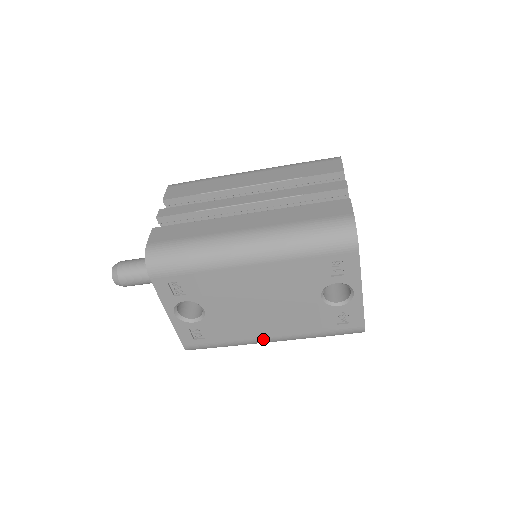
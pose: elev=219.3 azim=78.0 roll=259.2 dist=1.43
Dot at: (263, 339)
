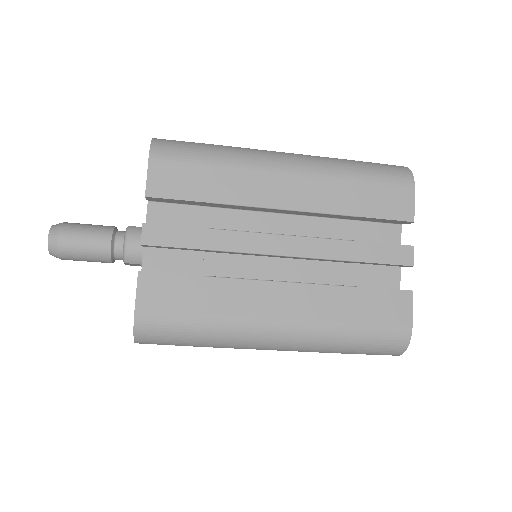
Dot at: occluded
